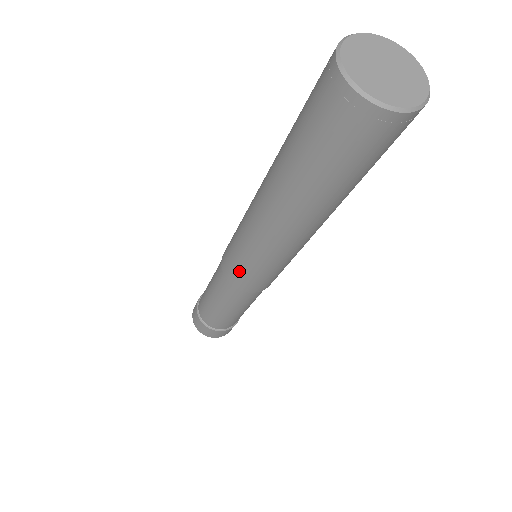
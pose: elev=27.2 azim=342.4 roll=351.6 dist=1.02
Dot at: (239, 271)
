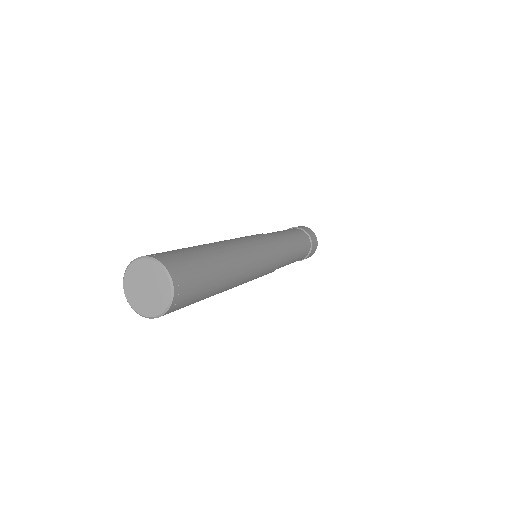
Dot at: occluded
